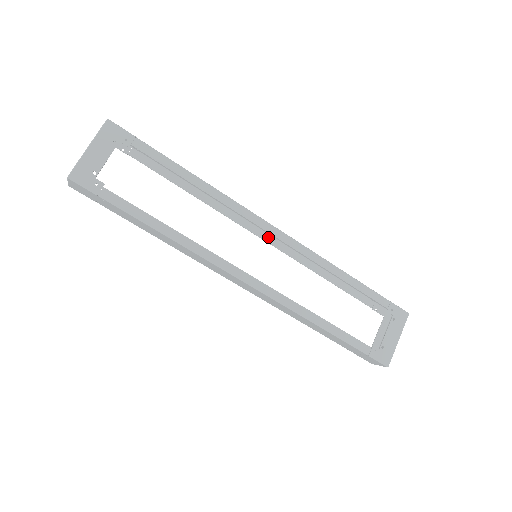
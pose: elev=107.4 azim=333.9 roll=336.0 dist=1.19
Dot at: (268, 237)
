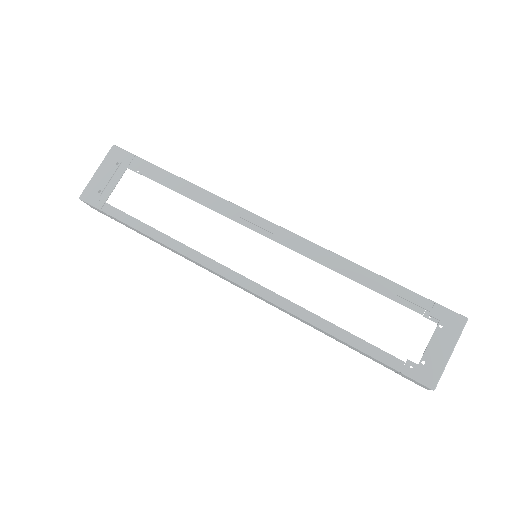
Dot at: (278, 237)
